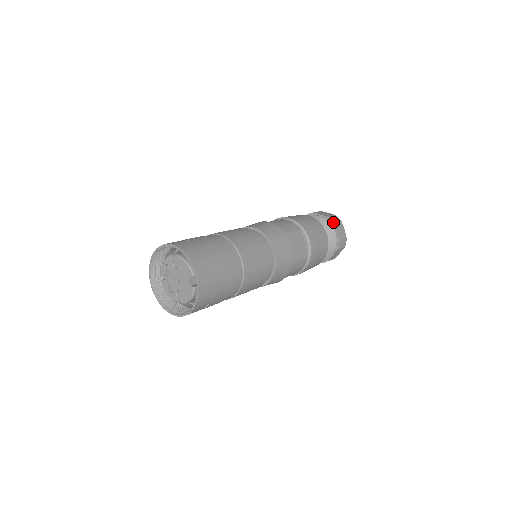
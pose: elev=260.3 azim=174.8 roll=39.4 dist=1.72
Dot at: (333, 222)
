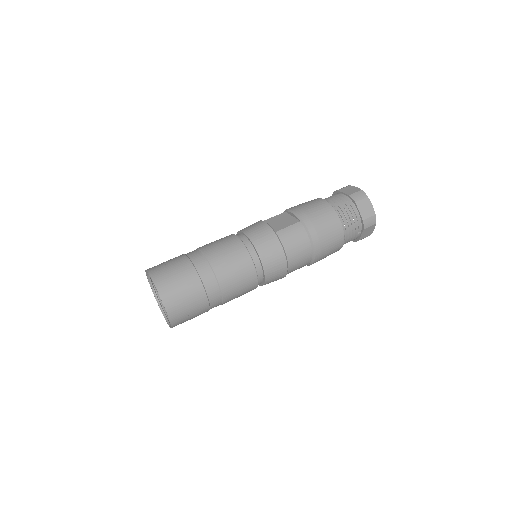
Dot at: (336, 191)
